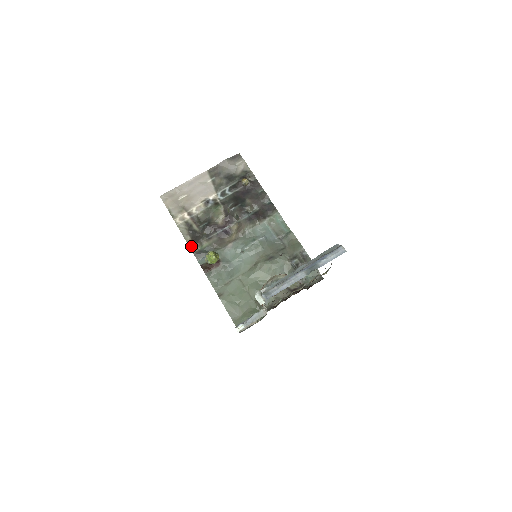
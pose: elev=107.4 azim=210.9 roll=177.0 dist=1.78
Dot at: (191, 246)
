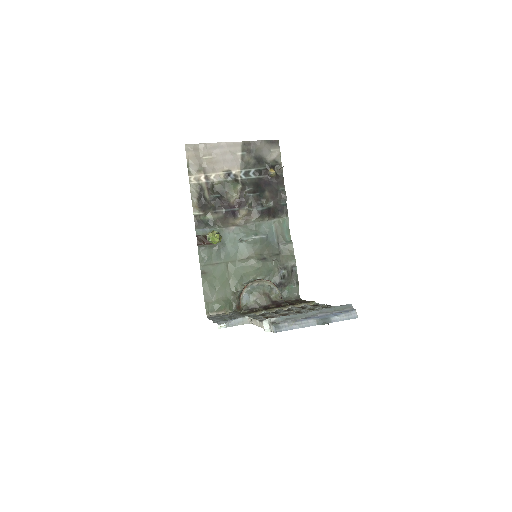
Dot at: (195, 211)
